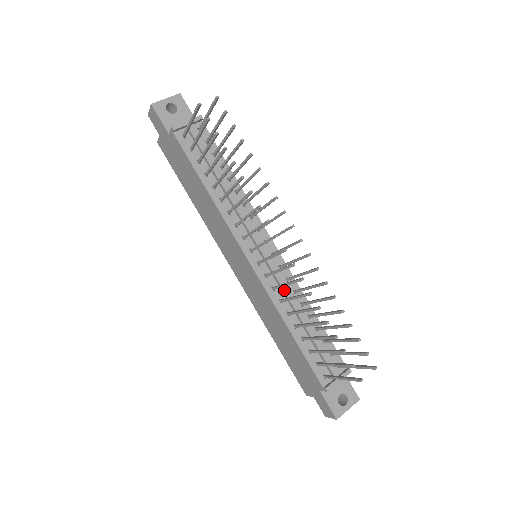
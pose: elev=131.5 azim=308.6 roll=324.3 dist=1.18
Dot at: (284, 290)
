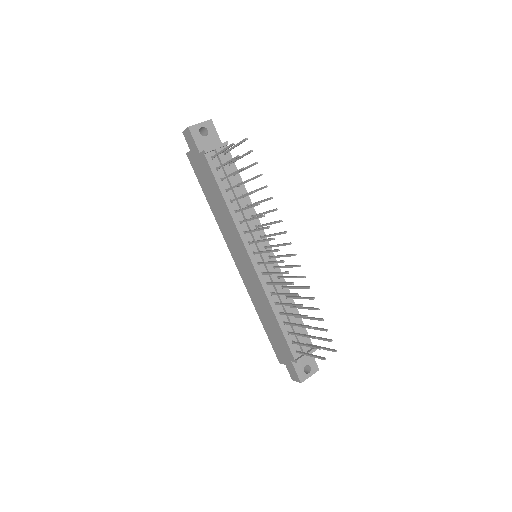
Dot at: (275, 286)
